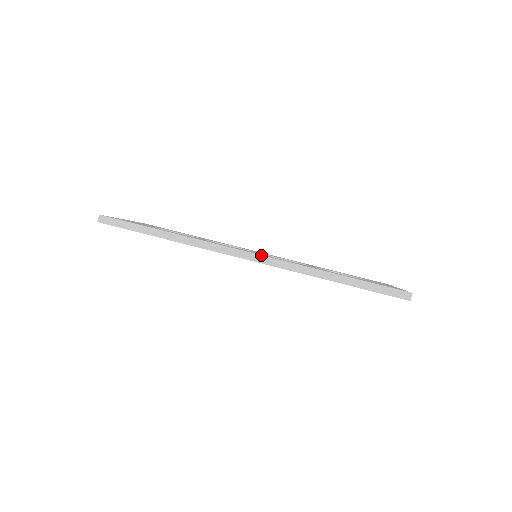
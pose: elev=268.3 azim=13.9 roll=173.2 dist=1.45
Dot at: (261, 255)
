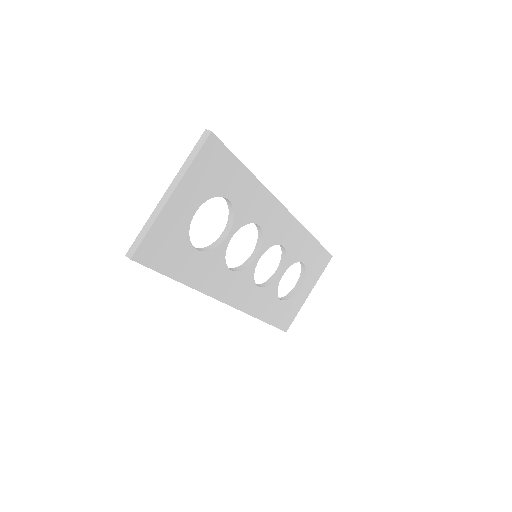
Dot at: occluded
